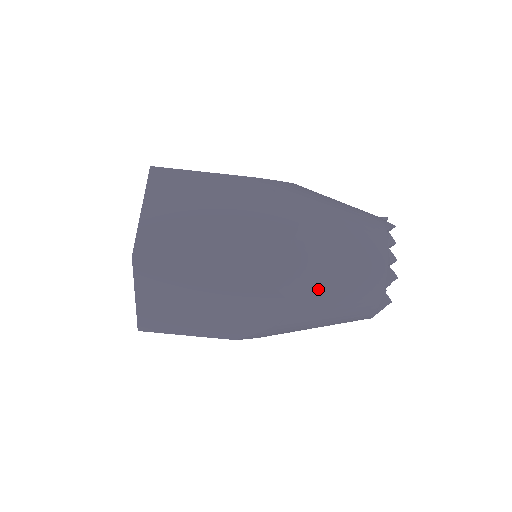
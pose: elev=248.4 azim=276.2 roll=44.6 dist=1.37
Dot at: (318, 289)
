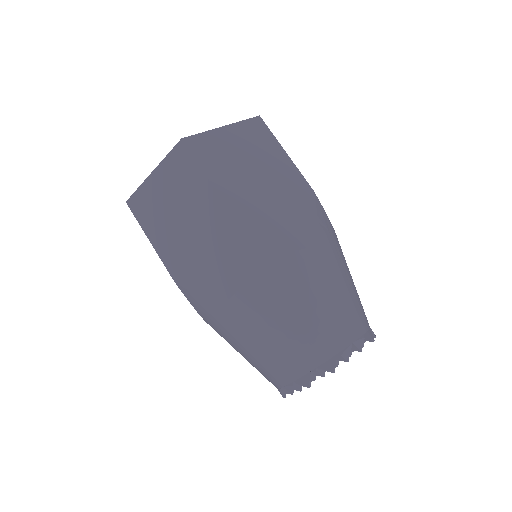
Dot at: (269, 305)
